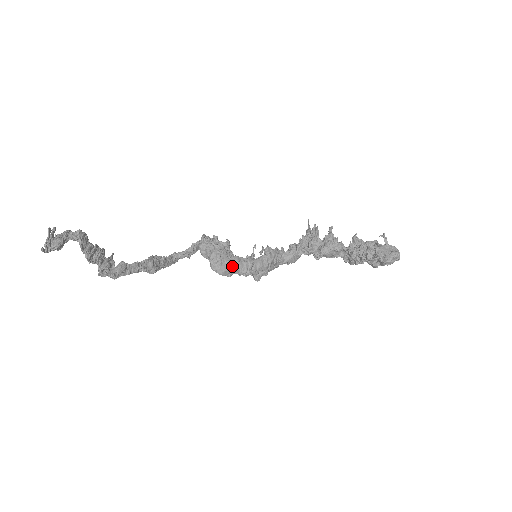
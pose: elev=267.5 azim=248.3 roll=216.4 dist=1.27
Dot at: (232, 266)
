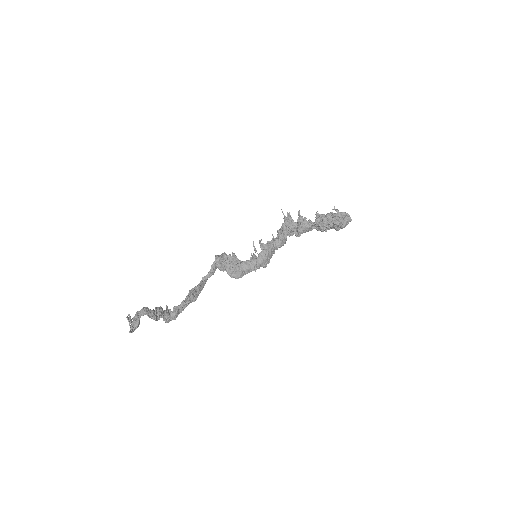
Dot at: (243, 270)
